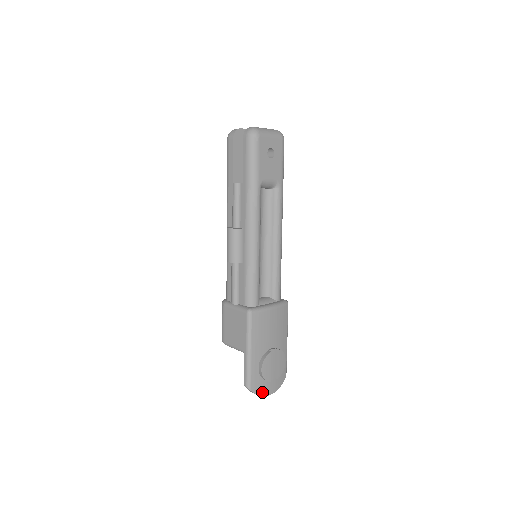
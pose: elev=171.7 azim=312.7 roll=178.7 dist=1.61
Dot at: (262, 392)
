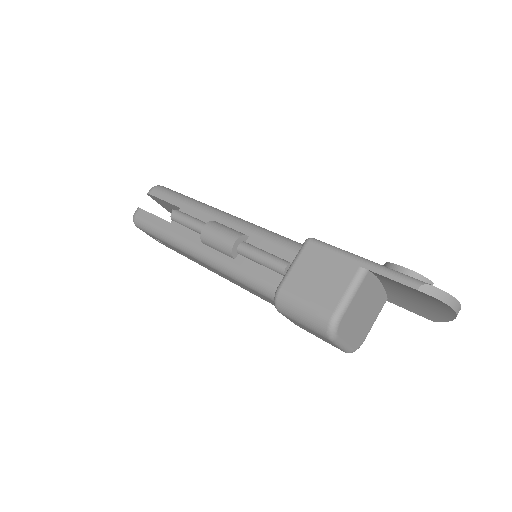
Dot at: occluded
